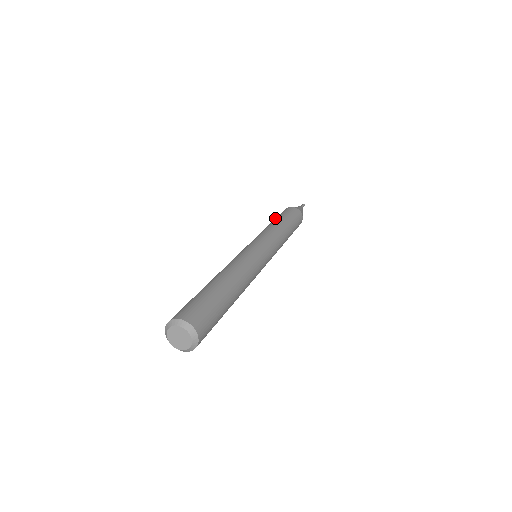
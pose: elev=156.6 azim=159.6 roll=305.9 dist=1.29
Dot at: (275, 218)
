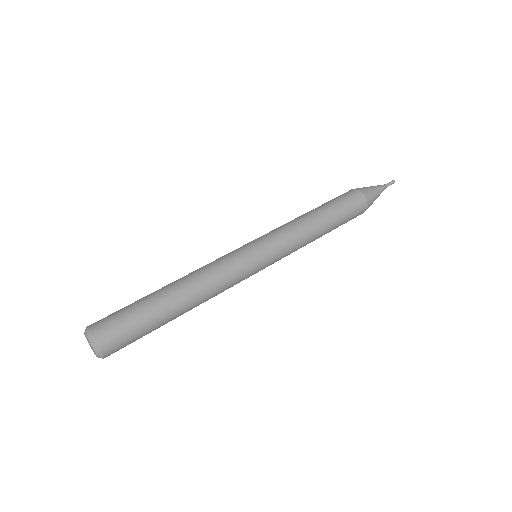
Dot at: (333, 206)
